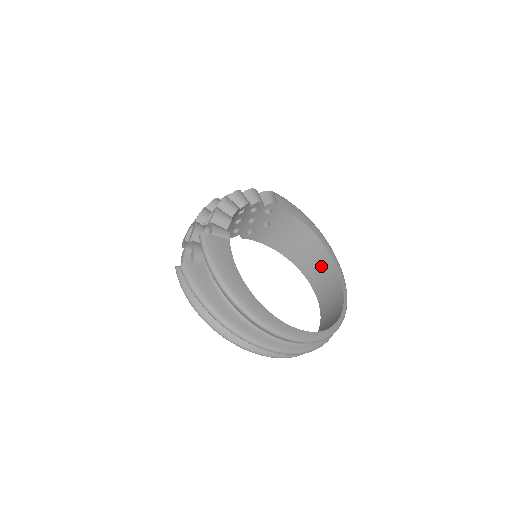
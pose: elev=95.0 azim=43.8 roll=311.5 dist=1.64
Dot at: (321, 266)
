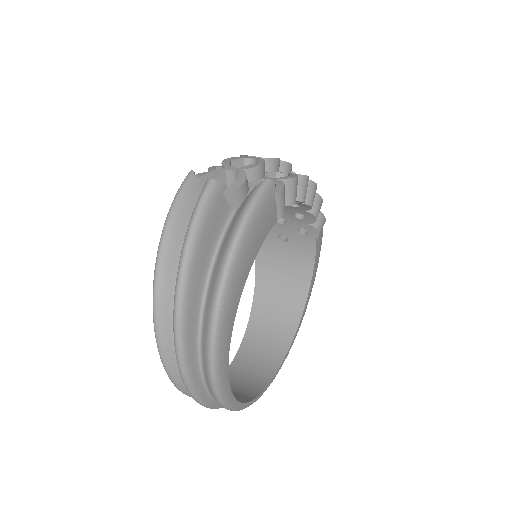
Dot at: (277, 327)
